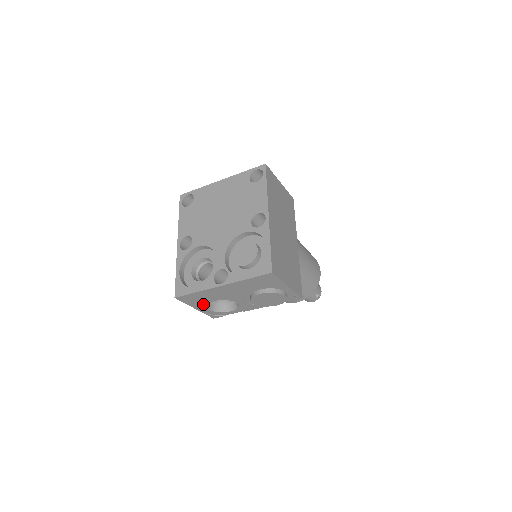
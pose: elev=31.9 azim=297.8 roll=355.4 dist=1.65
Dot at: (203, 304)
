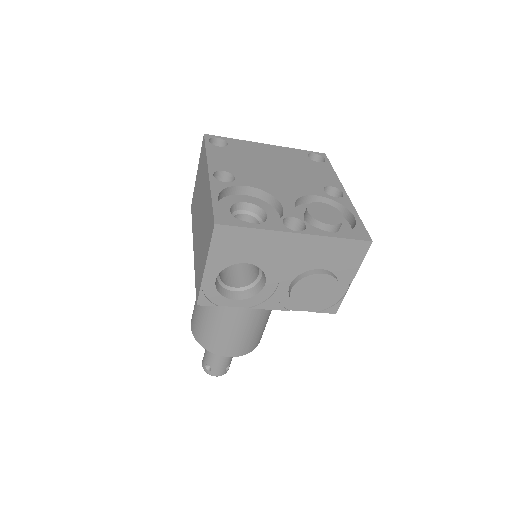
Dot at: (225, 263)
